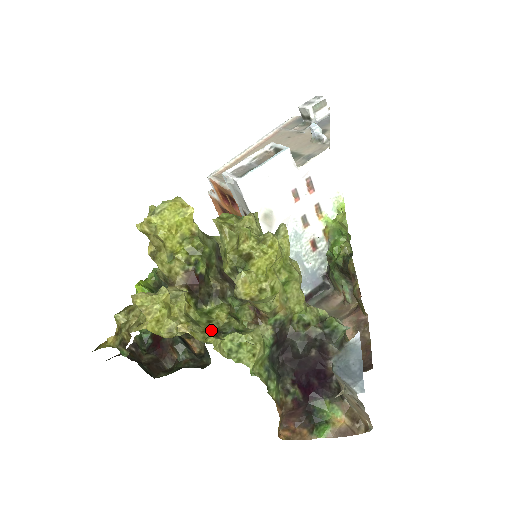
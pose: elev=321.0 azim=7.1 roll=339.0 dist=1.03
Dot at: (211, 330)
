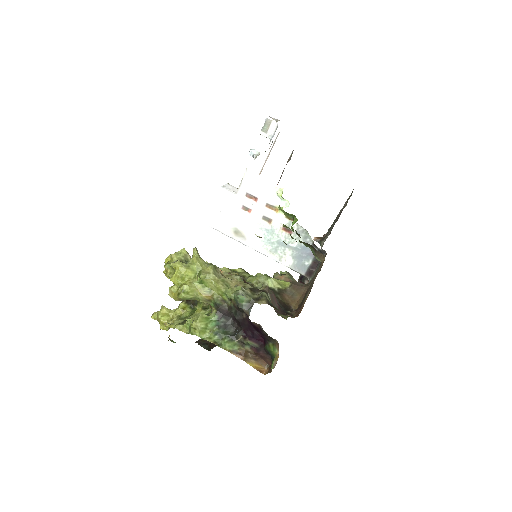
Dot at: (182, 321)
